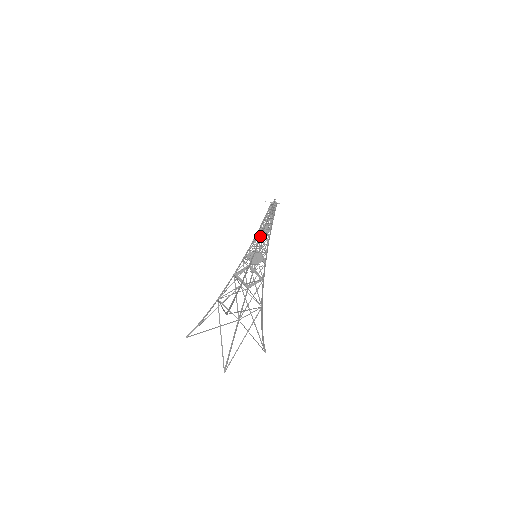
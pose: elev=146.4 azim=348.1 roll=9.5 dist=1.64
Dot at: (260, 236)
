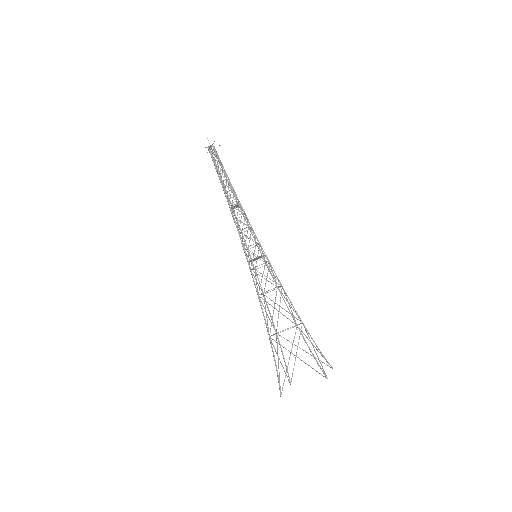
Dot at: (249, 229)
